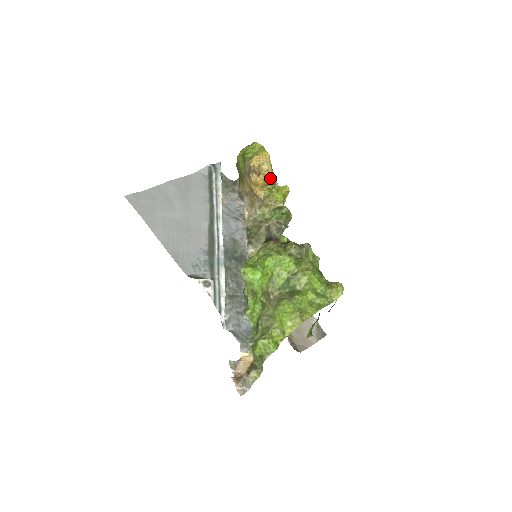
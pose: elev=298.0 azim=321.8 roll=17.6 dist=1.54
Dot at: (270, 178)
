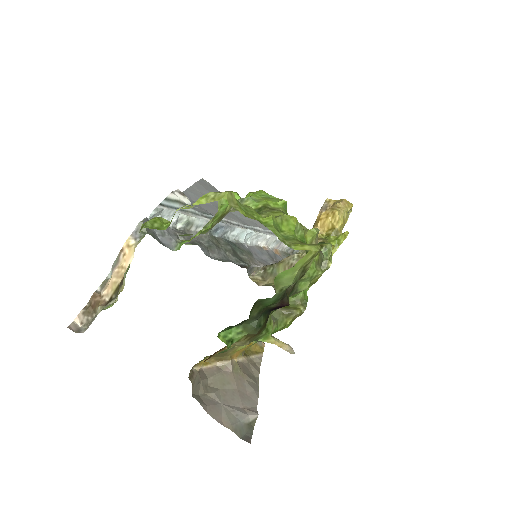
Dot at: (336, 215)
